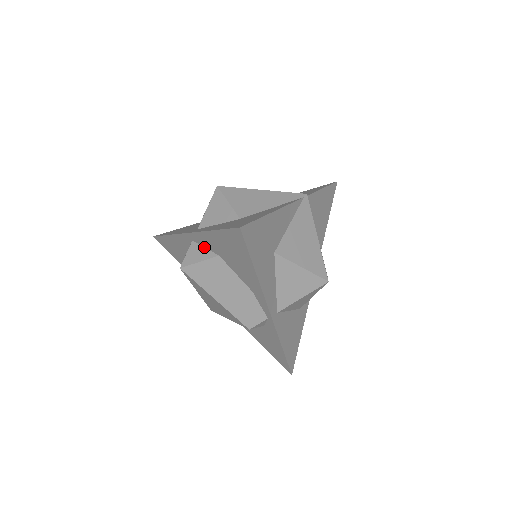
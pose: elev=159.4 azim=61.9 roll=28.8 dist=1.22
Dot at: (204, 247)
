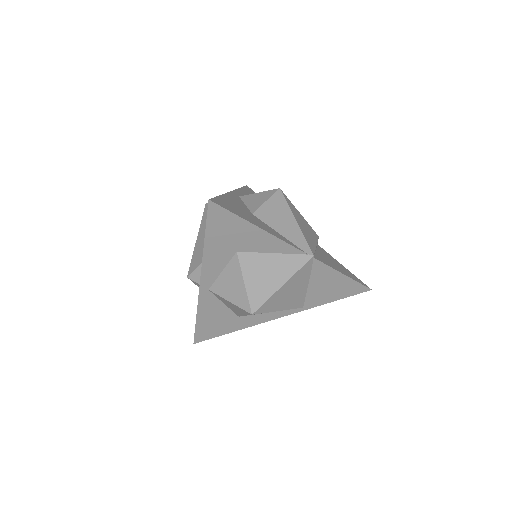
Dot at: occluded
